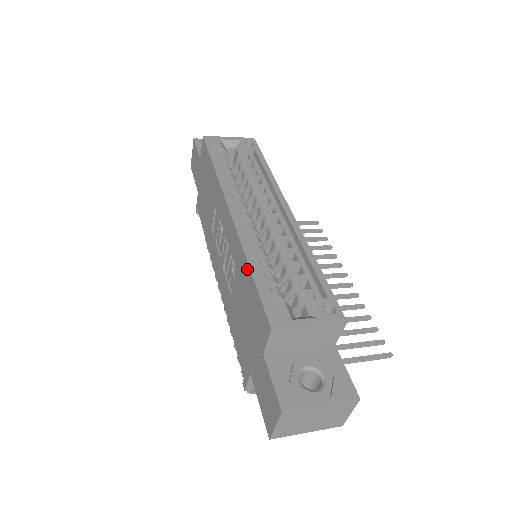
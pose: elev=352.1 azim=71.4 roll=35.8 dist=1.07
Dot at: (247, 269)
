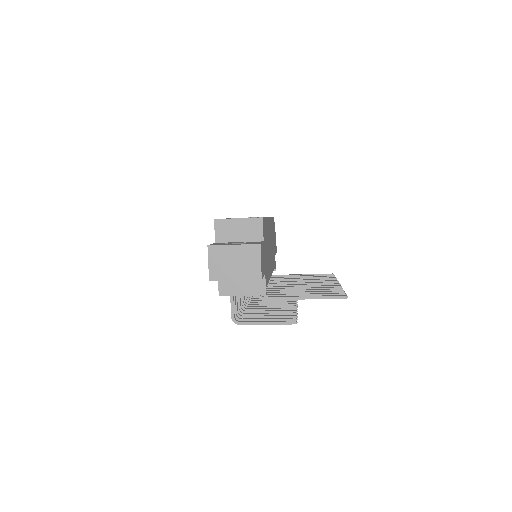
Dot at: occluded
